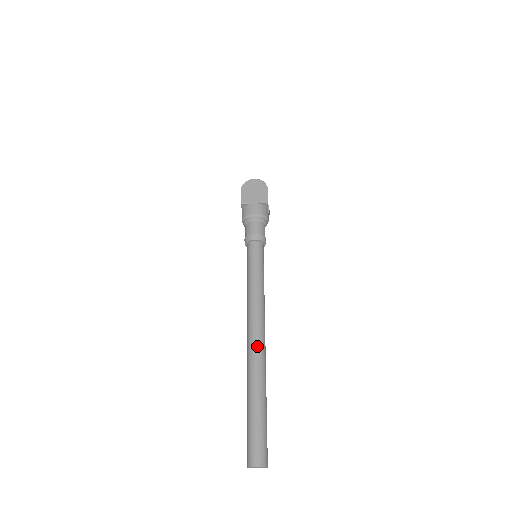
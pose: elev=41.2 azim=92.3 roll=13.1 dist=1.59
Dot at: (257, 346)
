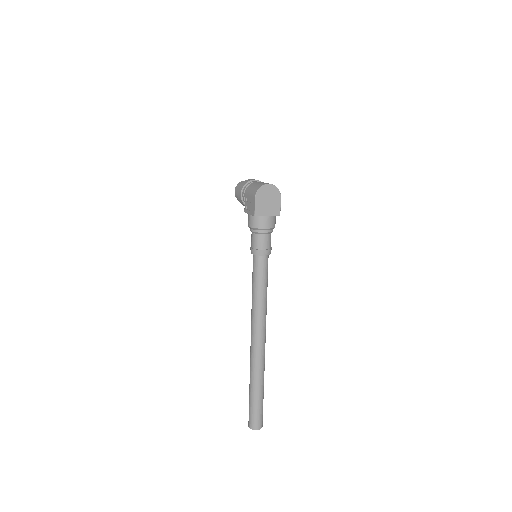
Dot at: (261, 351)
